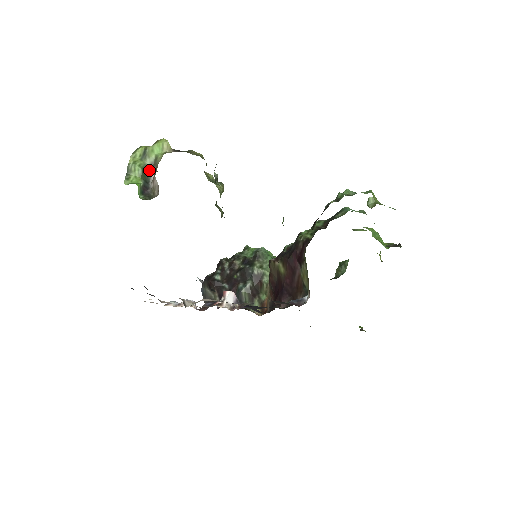
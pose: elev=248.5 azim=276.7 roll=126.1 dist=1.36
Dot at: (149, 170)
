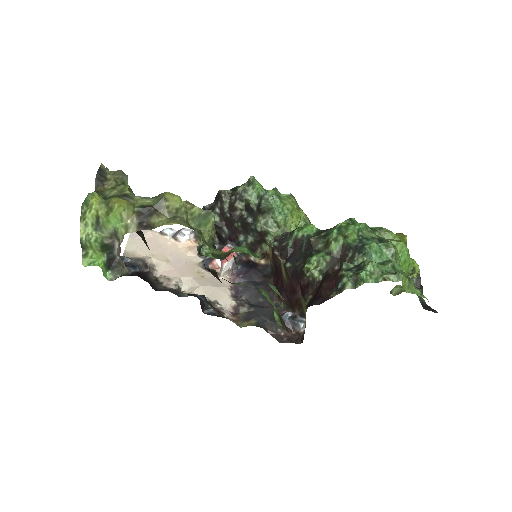
Dot at: (110, 241)
